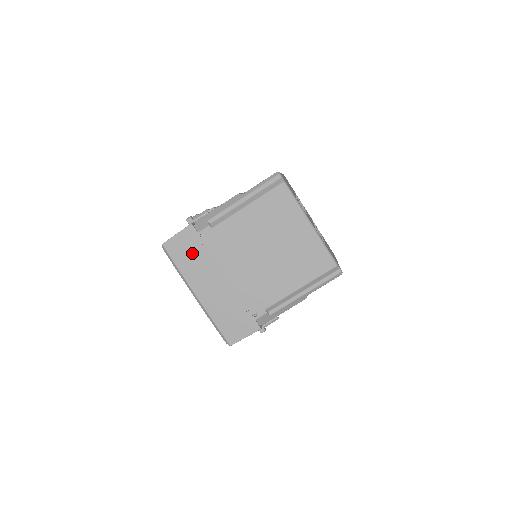
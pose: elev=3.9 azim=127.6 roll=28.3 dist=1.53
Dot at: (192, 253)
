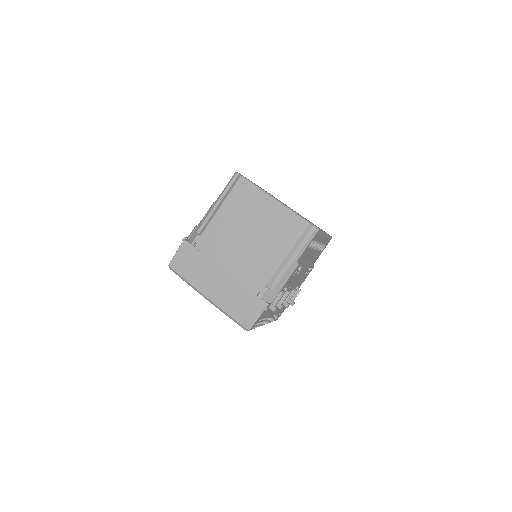
Dot at: (192, 262)
